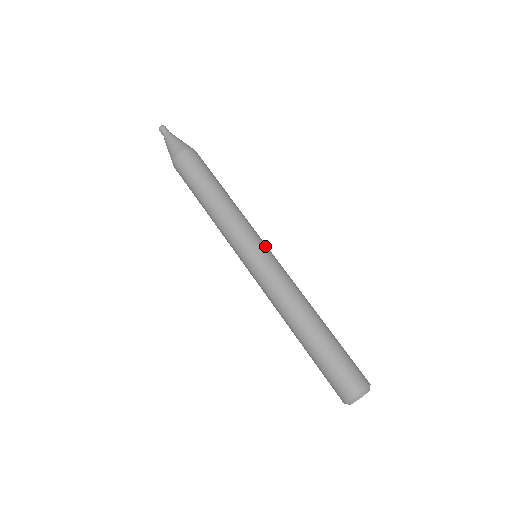
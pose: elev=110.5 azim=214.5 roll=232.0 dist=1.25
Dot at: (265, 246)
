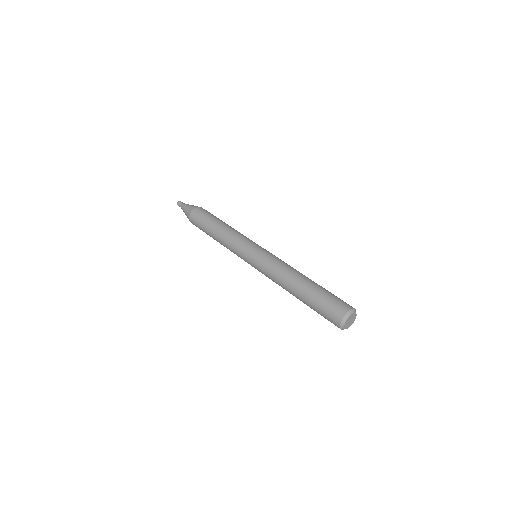
Dot at: occluded
